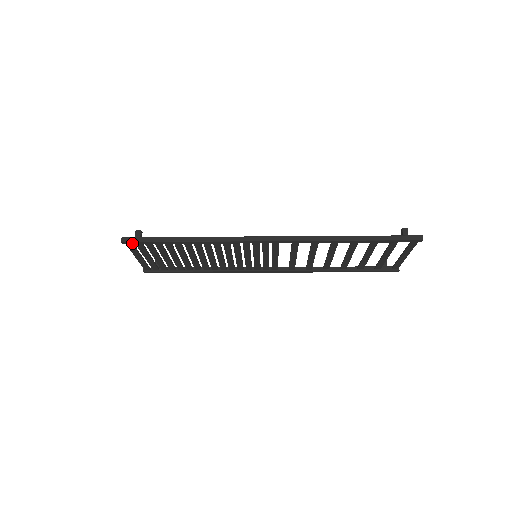
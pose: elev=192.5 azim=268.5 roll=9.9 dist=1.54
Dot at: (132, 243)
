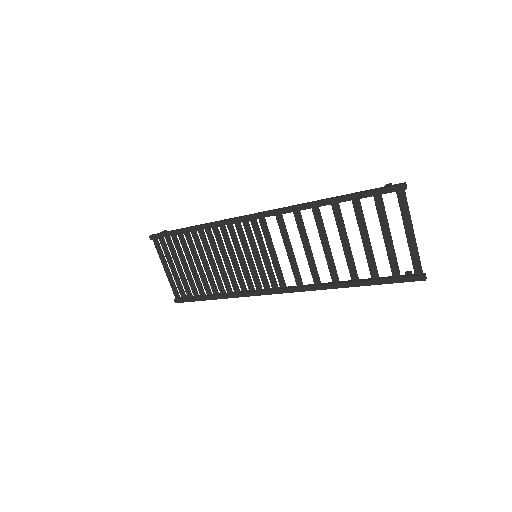
Dot at: (156, 237)
